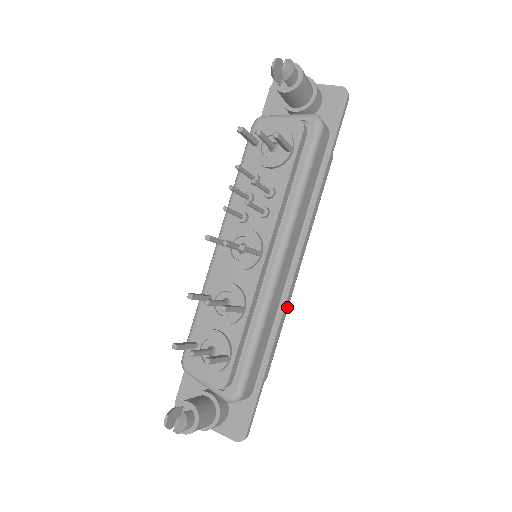
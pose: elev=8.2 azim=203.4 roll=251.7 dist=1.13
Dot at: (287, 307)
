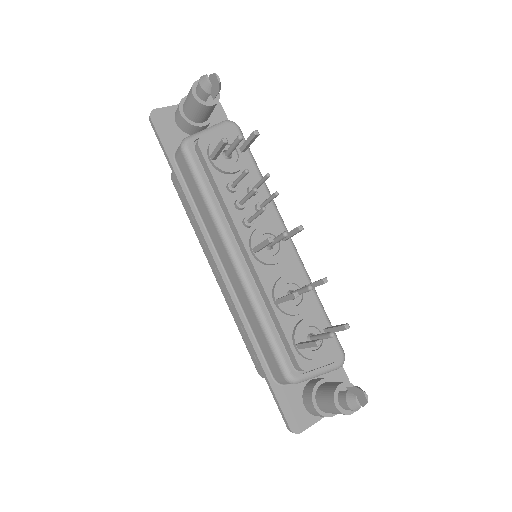
Dot at: occluded
